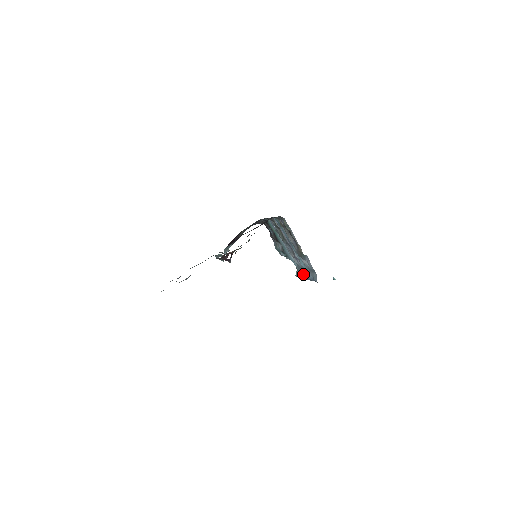
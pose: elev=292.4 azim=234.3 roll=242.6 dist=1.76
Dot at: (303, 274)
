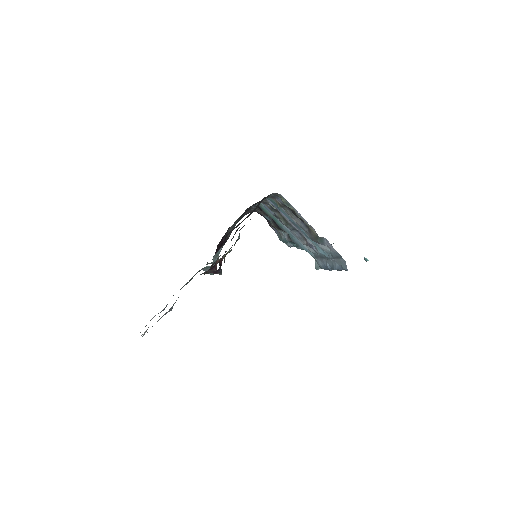
Dot at: (325, 264)
